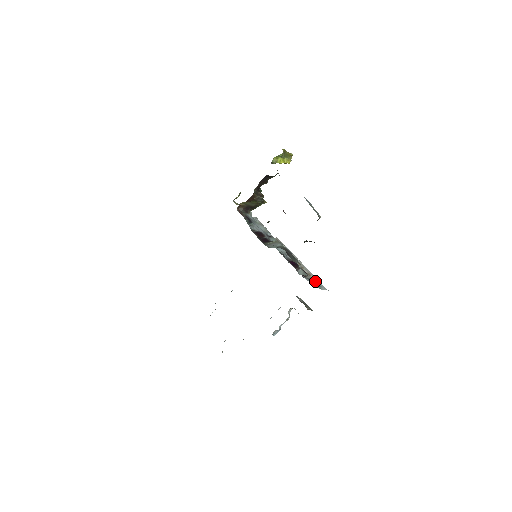
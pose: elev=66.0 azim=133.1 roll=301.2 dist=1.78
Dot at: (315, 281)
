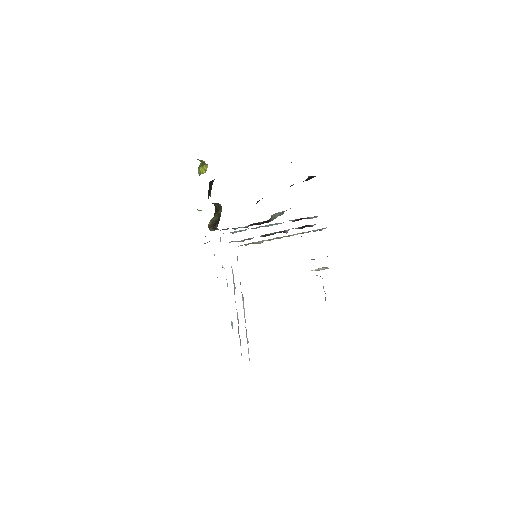
Dot at: occluded
